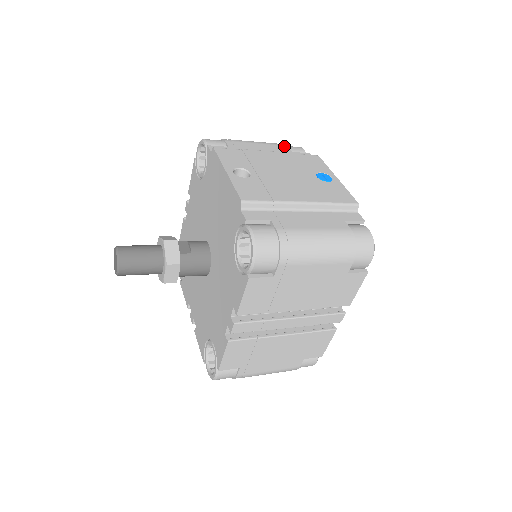
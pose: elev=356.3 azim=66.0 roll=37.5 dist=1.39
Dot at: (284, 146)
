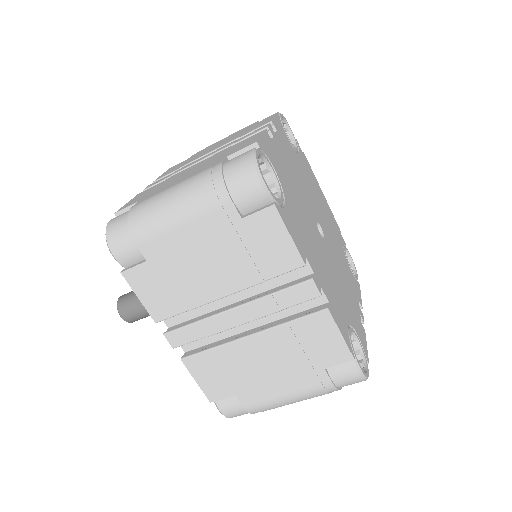
Dot at: occluded
